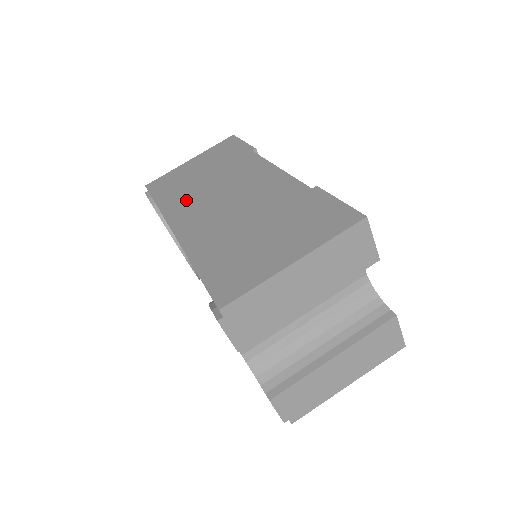
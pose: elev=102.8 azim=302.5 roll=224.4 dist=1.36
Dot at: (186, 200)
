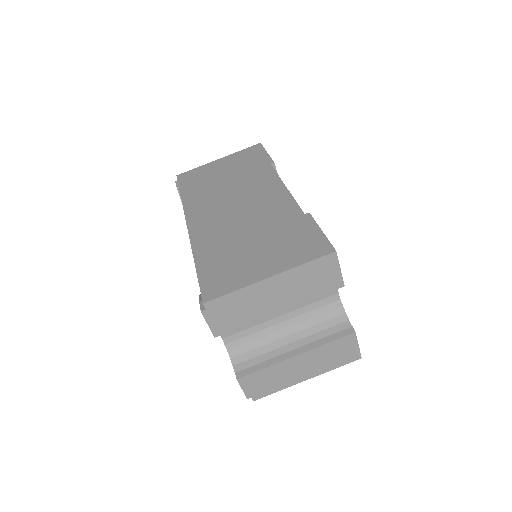
Dot at: (205, 199)
